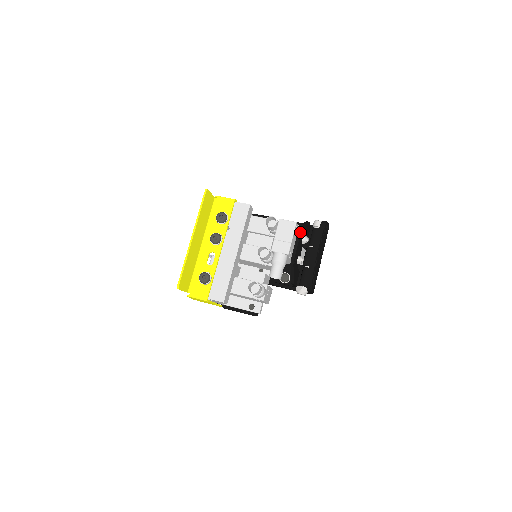
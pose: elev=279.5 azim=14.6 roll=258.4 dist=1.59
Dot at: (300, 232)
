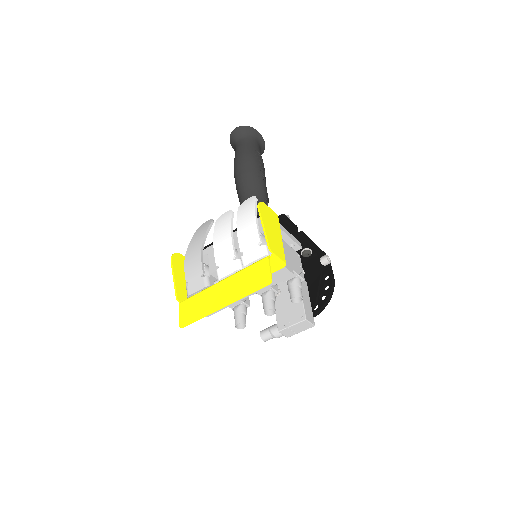
Dot at: occluded
